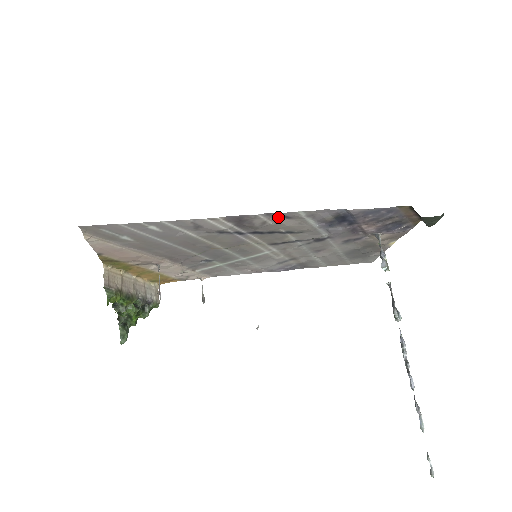
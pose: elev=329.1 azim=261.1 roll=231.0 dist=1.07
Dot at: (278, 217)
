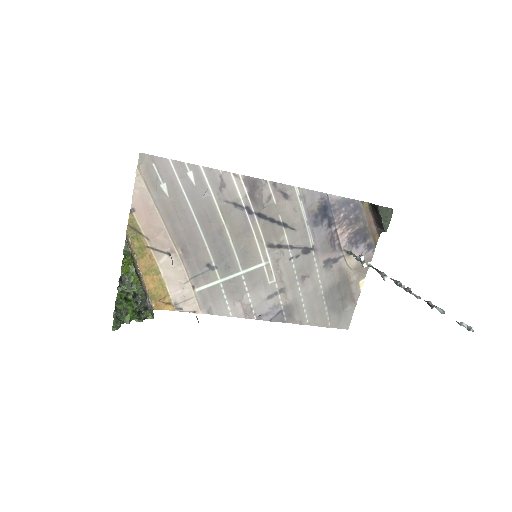
Dot at: (280, 194)
